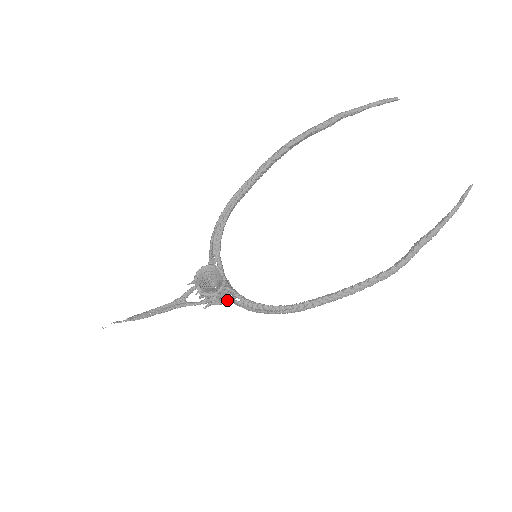
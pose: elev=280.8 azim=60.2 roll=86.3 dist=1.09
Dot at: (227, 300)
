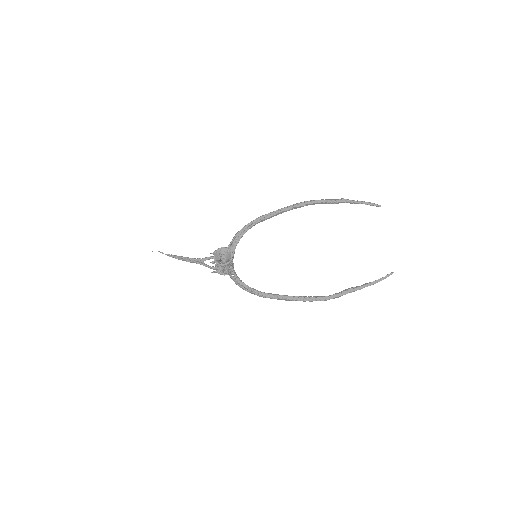
Dot at: (227, 274)
